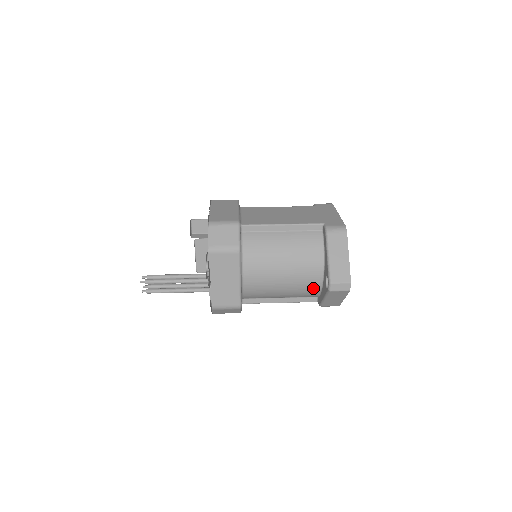
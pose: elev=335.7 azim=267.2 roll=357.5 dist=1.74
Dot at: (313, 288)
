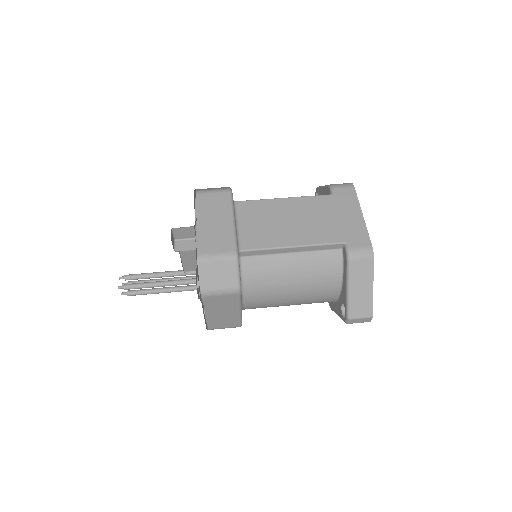
Dot at: occluded
